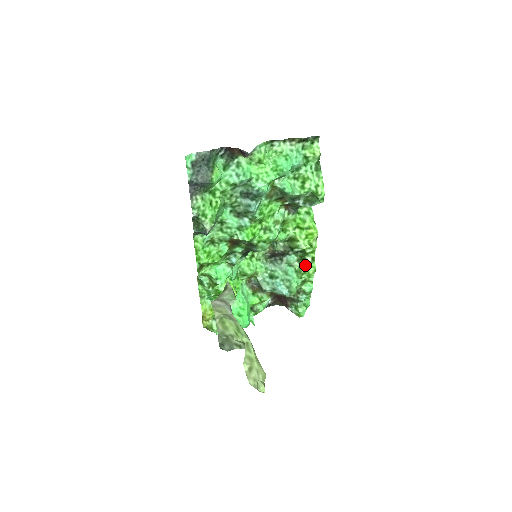
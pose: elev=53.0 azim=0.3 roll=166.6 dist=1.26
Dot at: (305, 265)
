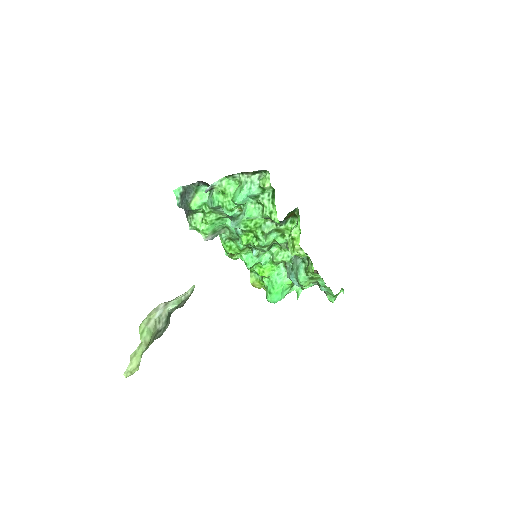
Dot at: (308, 265)
